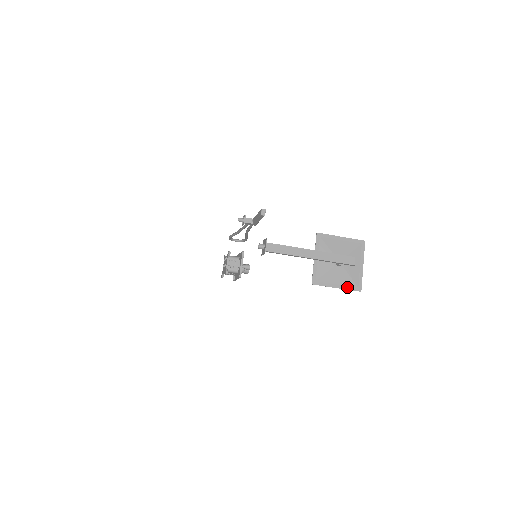
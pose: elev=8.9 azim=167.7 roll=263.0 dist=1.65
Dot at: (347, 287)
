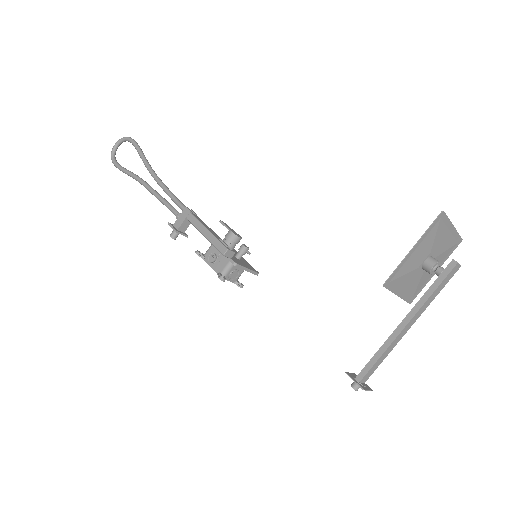
Dot at: (446, 258)
